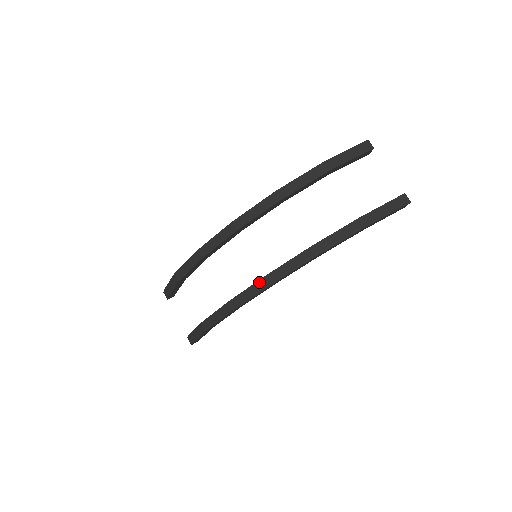
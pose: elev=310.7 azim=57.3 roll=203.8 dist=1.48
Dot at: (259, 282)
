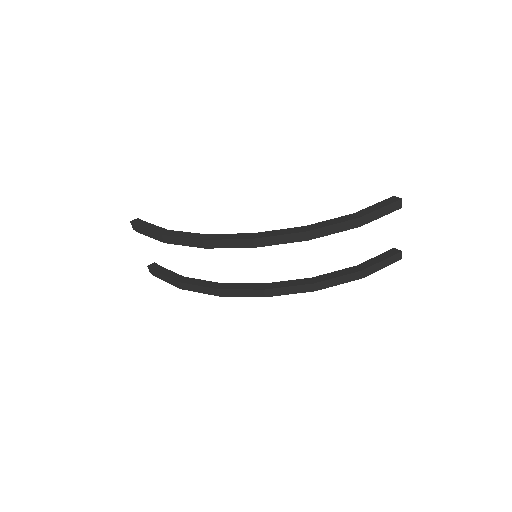
Dot at: (257, 291)
